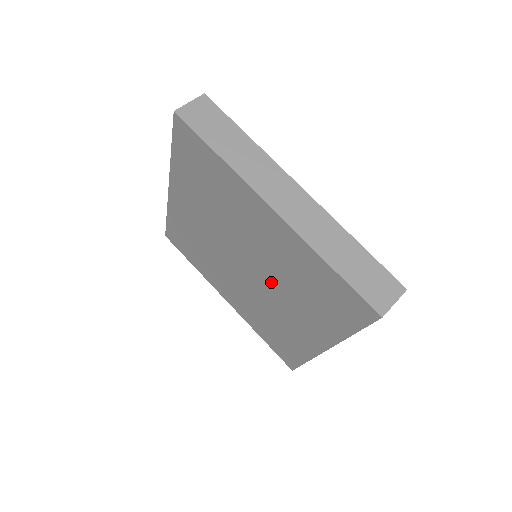
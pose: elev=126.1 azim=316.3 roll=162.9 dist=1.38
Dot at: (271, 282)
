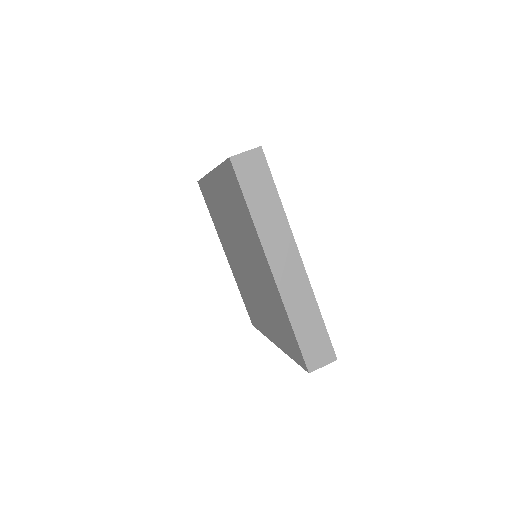
Dot at: (256, 287)
